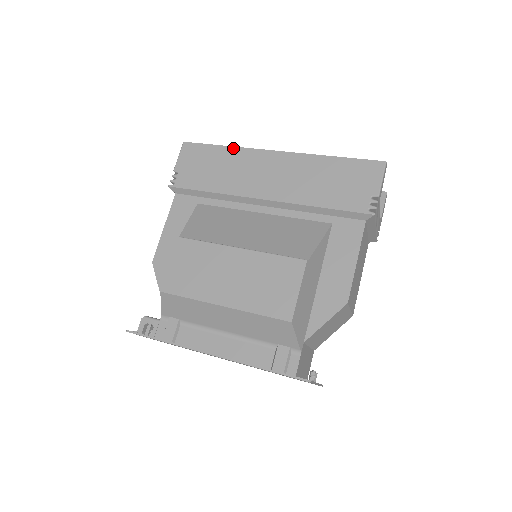
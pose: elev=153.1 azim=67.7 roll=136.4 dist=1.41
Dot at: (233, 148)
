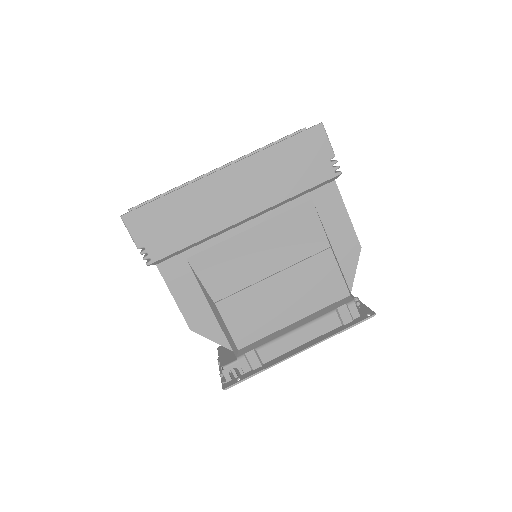
Dot at: (179, 191)
